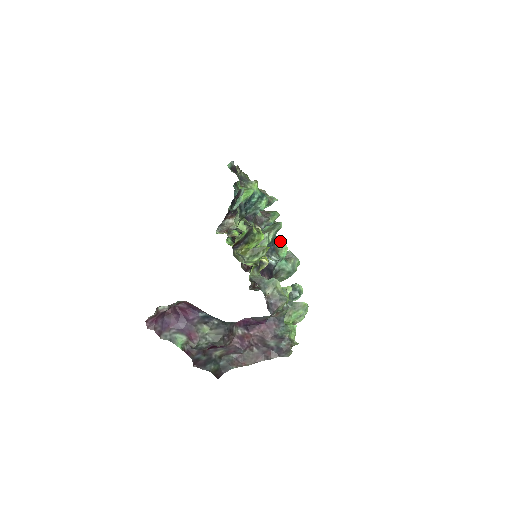
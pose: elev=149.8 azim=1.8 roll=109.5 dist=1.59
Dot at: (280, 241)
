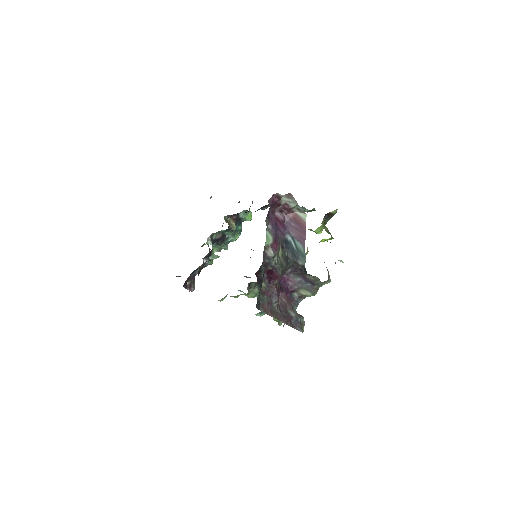
Dot at: occluded
